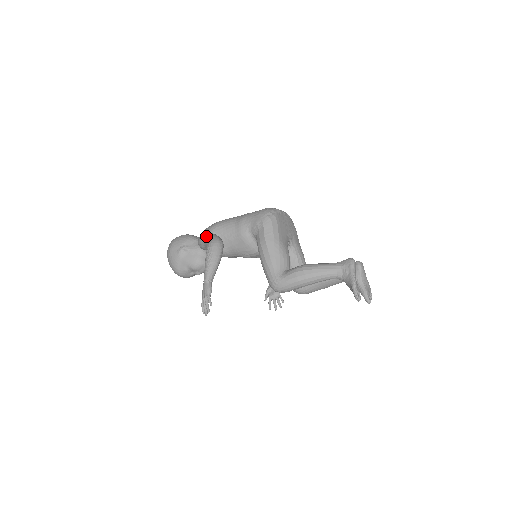
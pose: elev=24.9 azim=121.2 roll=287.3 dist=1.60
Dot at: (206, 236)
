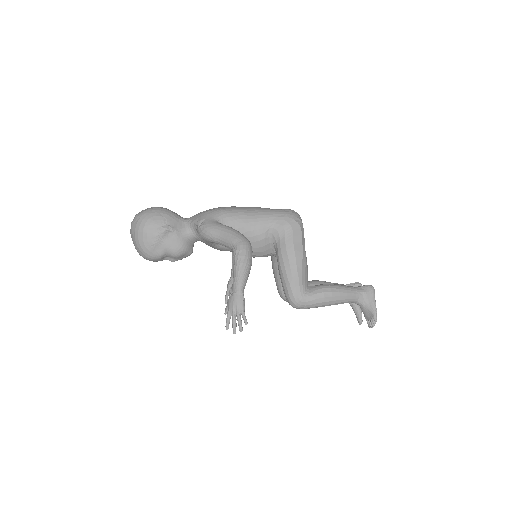
Dot at: (225, 229)
